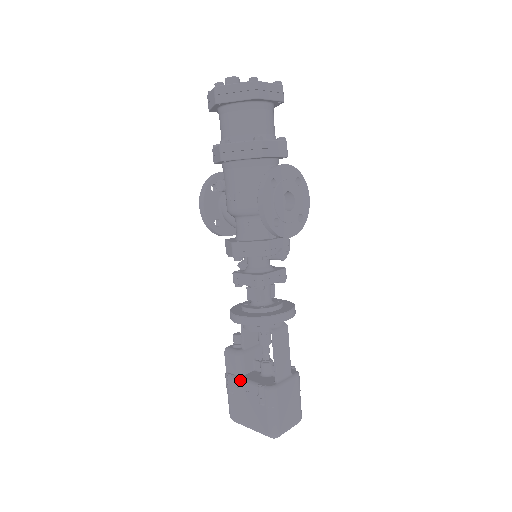
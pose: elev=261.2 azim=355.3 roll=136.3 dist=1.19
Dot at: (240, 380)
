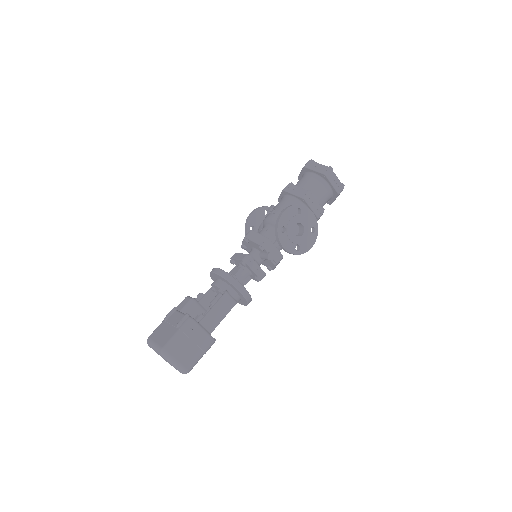
Dot at: (179, 312)
